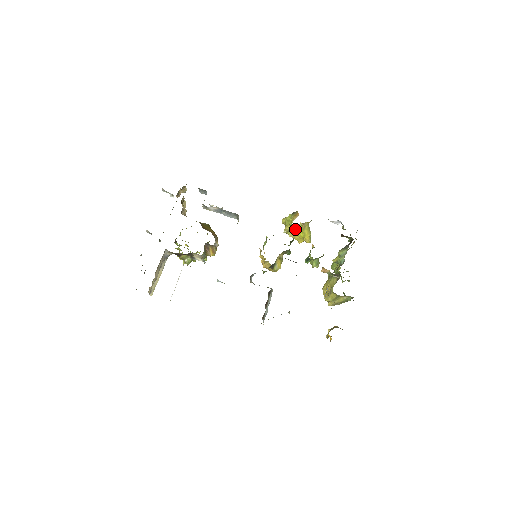
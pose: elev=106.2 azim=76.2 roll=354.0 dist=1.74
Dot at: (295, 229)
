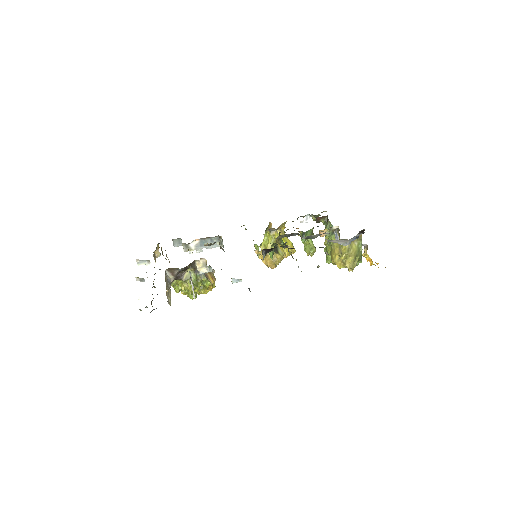
Dot at: occluded
